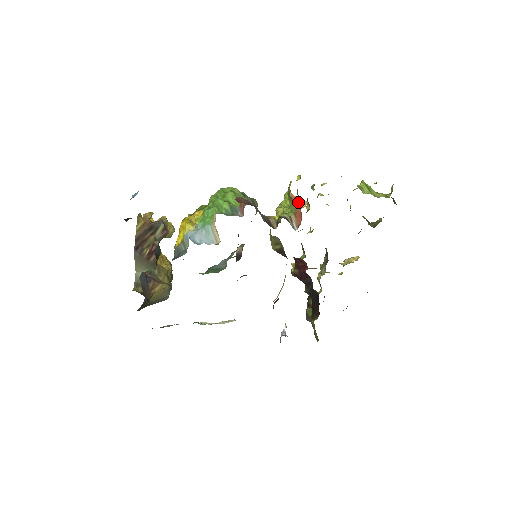
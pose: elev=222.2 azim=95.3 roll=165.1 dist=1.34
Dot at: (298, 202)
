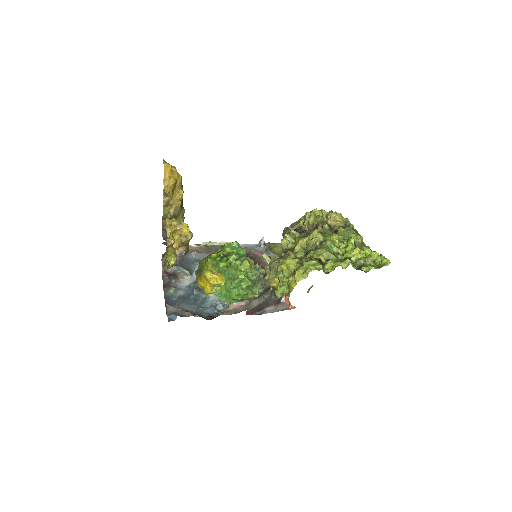
Dot at: (290, 305)
